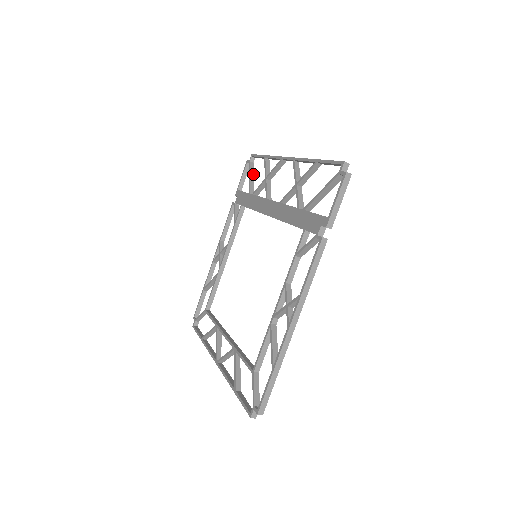
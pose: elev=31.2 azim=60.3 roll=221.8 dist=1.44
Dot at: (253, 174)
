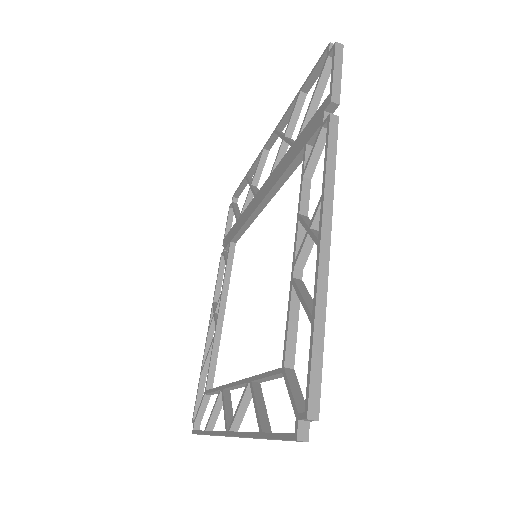
Dot at: (238, 209)
